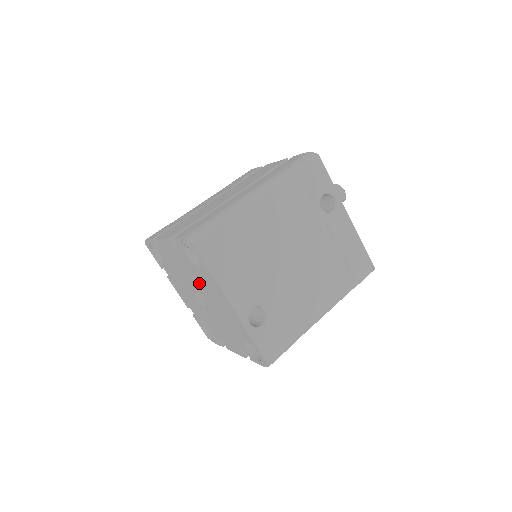
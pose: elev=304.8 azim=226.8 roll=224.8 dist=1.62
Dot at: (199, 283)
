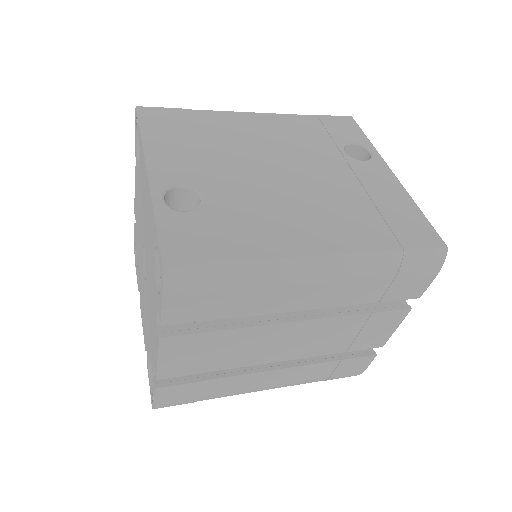
Dot at: (141, 209)
